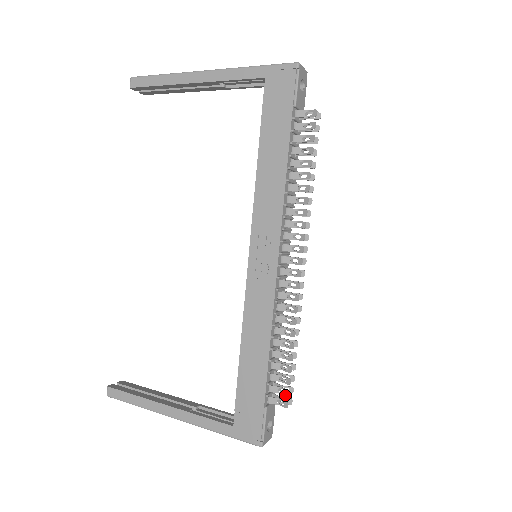
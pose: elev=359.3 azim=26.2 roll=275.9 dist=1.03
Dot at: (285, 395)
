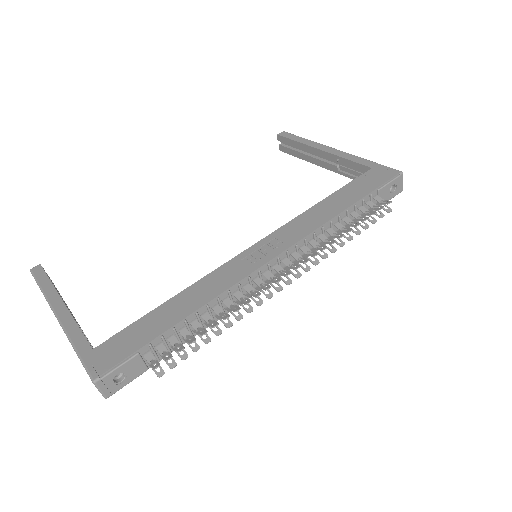
Dot at: (165, 358)
